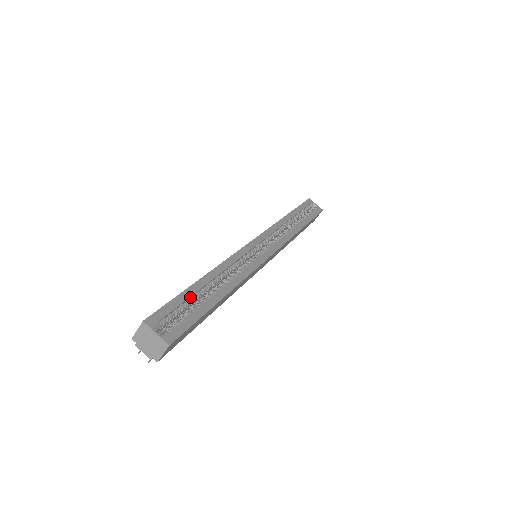
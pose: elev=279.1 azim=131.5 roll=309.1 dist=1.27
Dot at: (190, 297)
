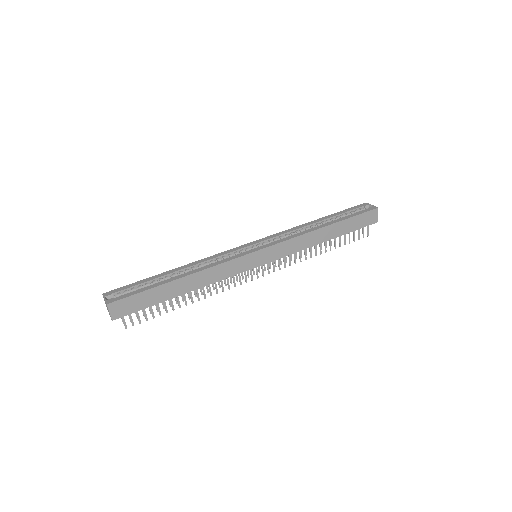
Dot at: (151, 281)
